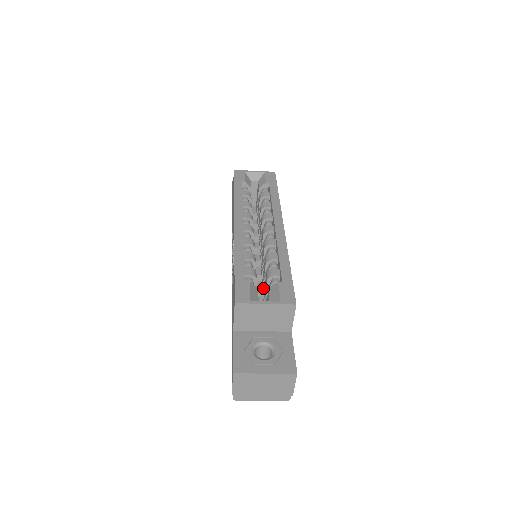
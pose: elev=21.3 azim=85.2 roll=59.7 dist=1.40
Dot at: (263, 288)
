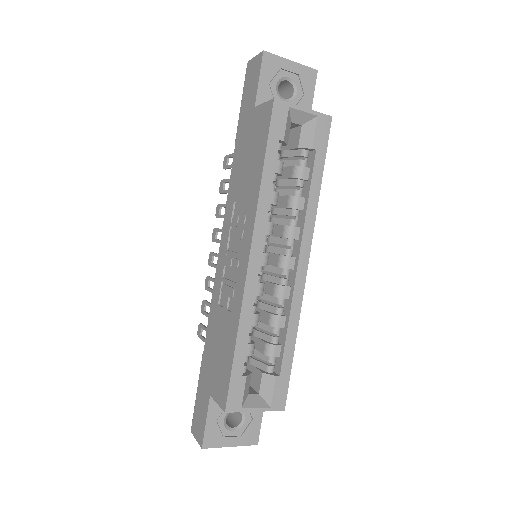
Dot at: (254, 335)
